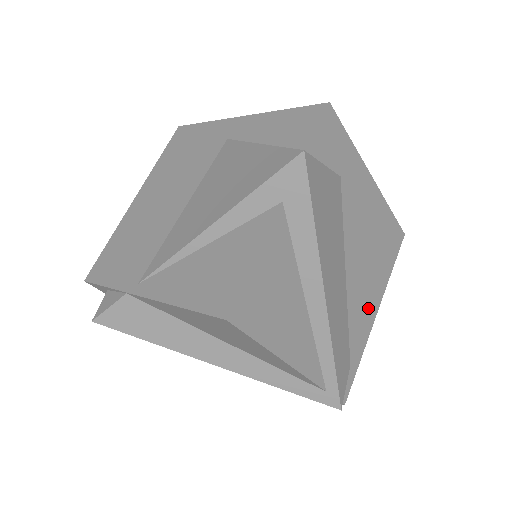
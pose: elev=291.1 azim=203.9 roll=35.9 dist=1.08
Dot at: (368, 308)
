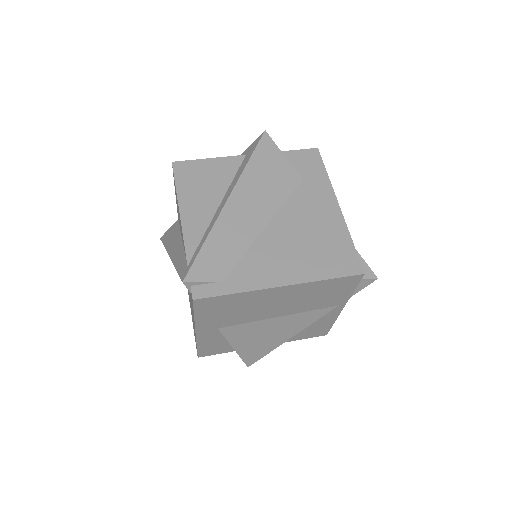
Dot at: (274, 270)
